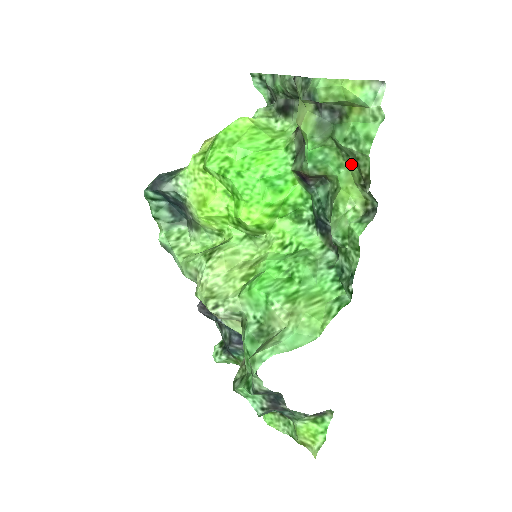
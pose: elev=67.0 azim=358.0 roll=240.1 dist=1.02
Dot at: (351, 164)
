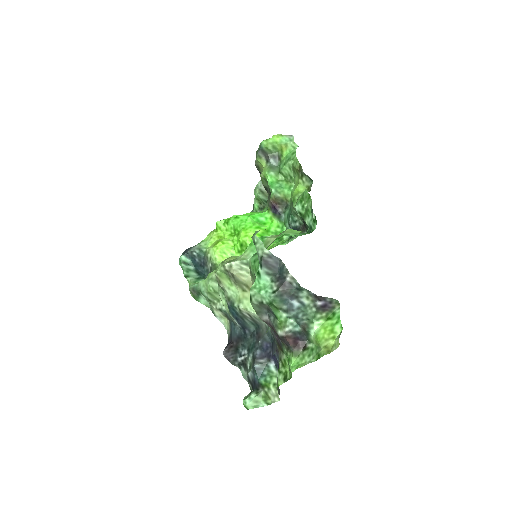
Dot at: (294, 180)
